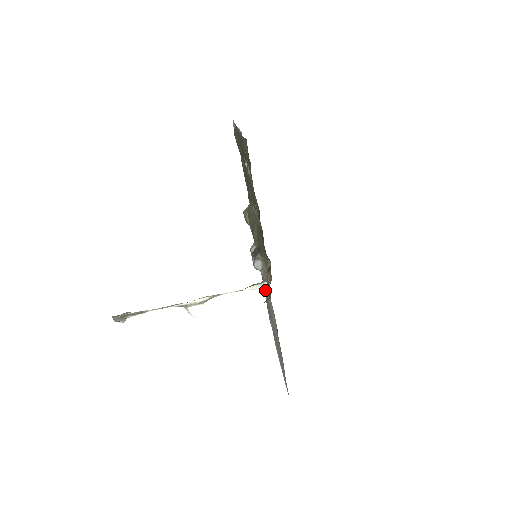
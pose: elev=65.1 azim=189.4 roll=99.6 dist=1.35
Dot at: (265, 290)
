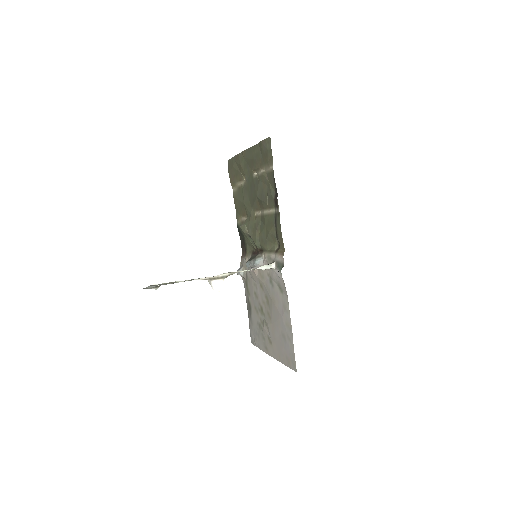
Dot at: (256, 298)
